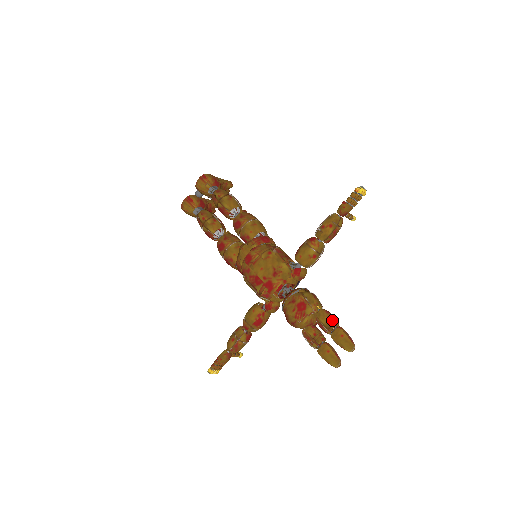
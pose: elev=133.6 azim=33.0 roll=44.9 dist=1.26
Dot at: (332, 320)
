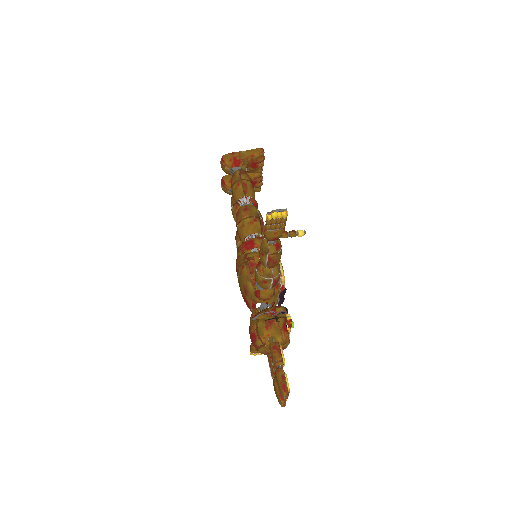
Dot at: (274, 359)
